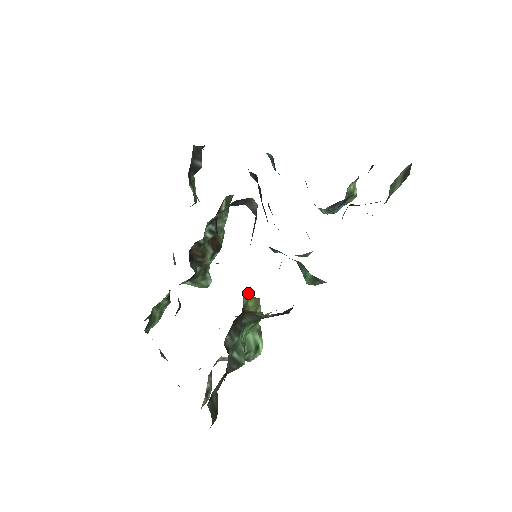
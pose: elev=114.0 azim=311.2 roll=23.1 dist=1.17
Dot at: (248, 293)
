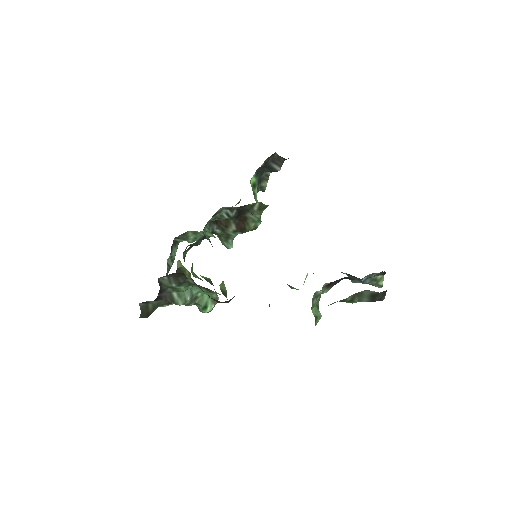
Dot at: occluded
